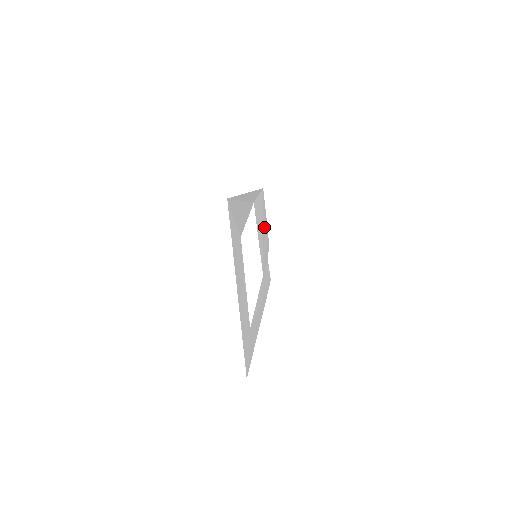
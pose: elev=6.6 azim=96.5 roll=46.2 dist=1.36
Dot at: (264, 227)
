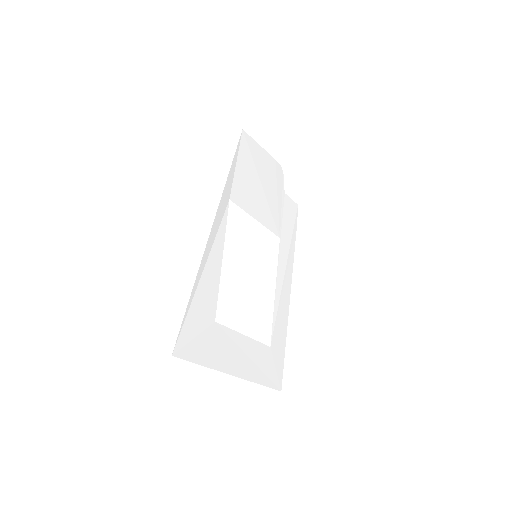
Dot at: (263, 174)
